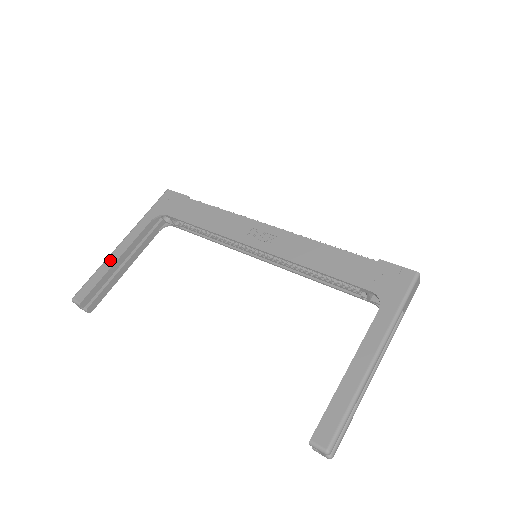
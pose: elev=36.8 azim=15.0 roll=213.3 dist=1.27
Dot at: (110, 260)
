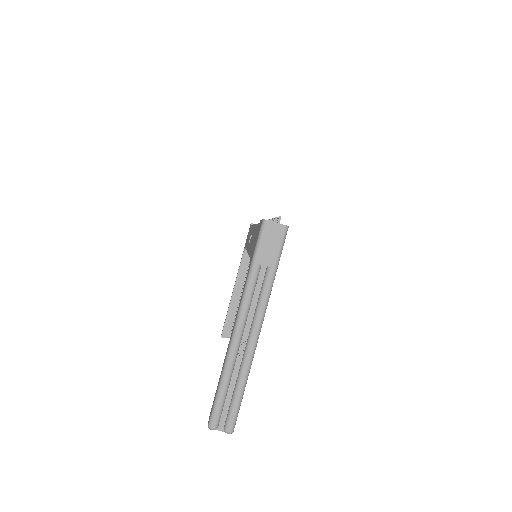
Dot at: occluded
